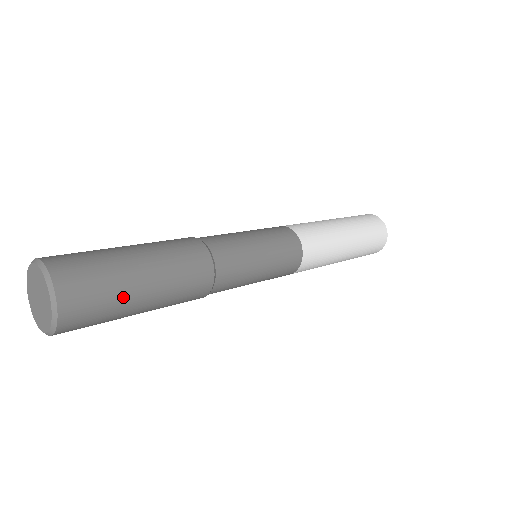
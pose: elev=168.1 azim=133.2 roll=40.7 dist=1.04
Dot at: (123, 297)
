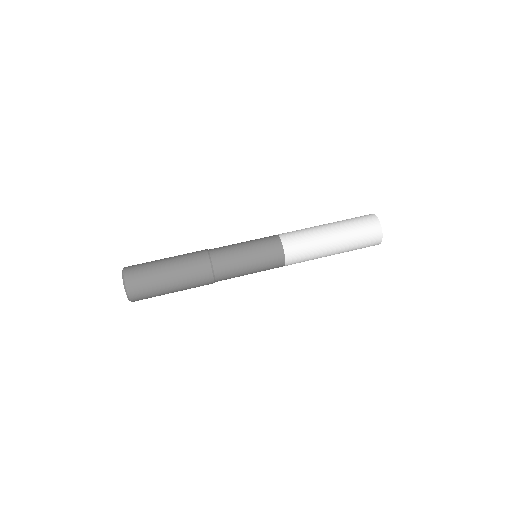
Dot at: (161, 294)
